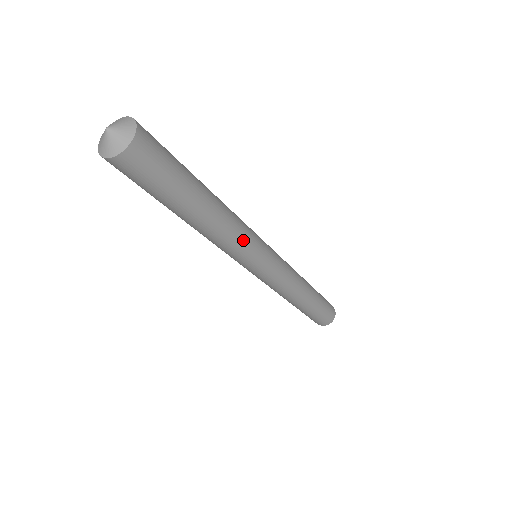
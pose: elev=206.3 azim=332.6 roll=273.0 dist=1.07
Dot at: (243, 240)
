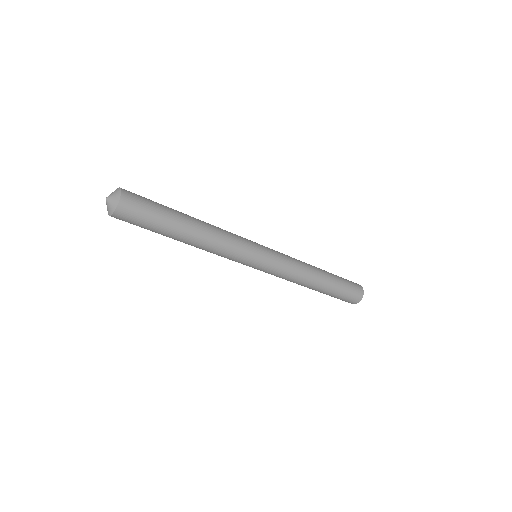
Dot at: (224, 256)
